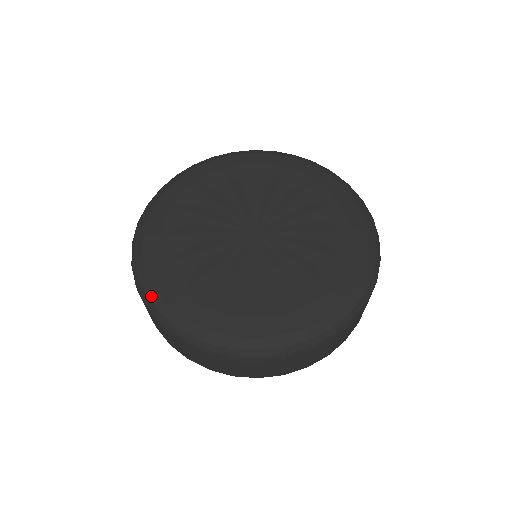
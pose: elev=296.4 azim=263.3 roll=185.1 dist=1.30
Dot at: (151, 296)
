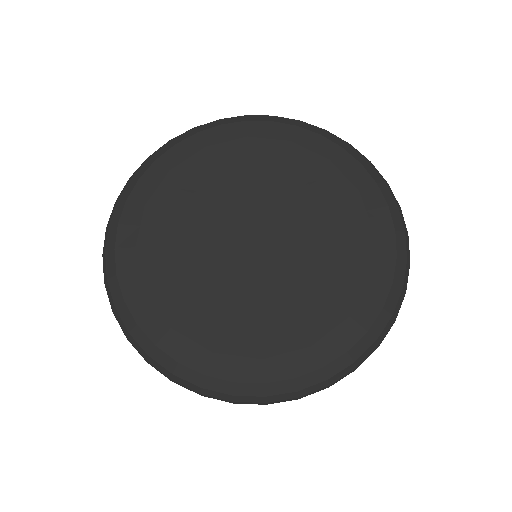
Dot at: (118, 306)
